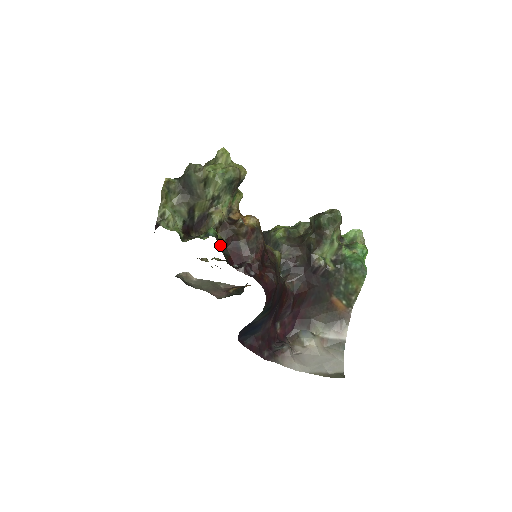
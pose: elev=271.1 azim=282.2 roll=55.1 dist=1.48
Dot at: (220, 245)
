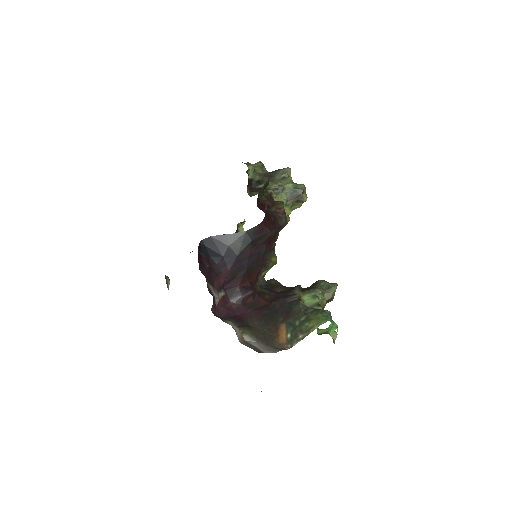
Dot at: occluded
